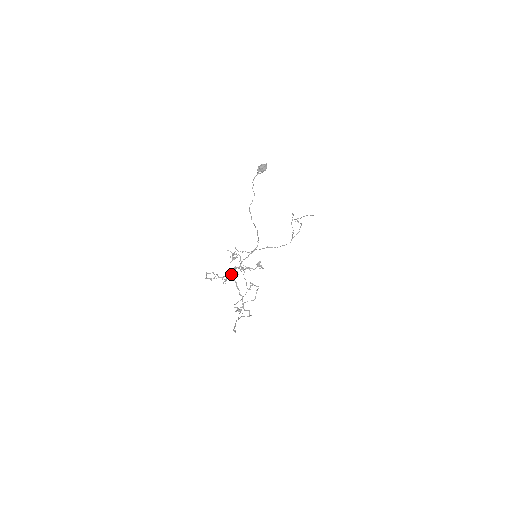
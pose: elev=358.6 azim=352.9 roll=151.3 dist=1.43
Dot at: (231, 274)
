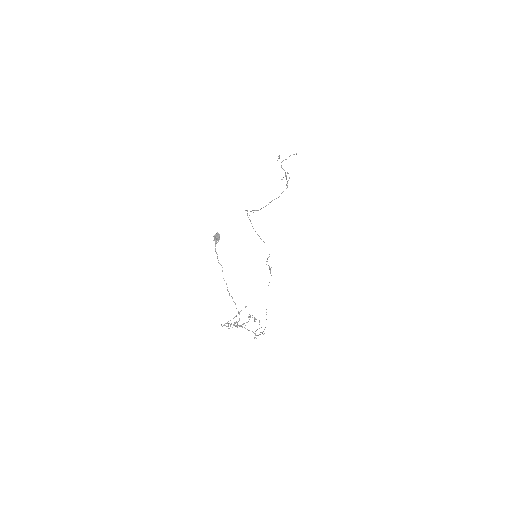
Dot at: occluded
